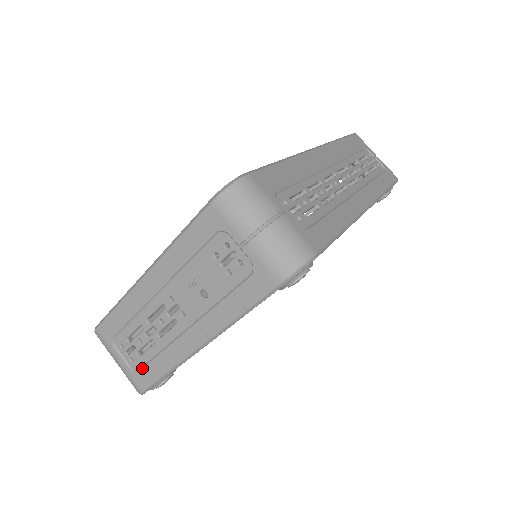
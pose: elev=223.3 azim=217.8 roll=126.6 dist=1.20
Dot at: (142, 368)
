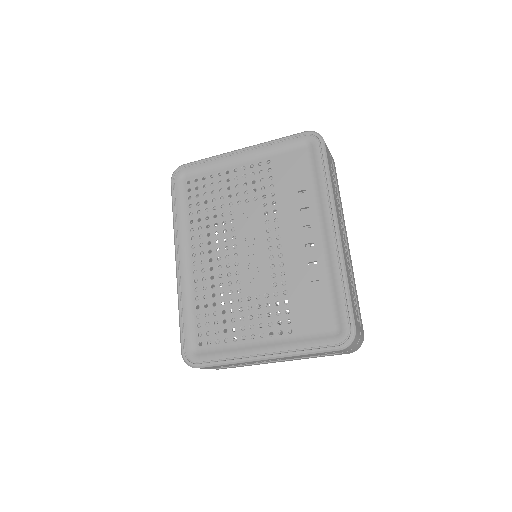
Dot at: occluded
